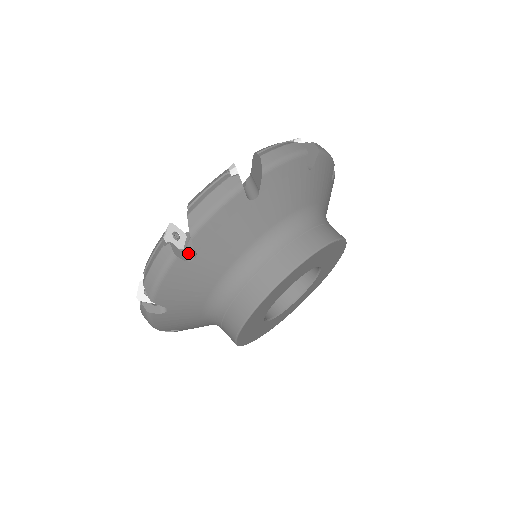
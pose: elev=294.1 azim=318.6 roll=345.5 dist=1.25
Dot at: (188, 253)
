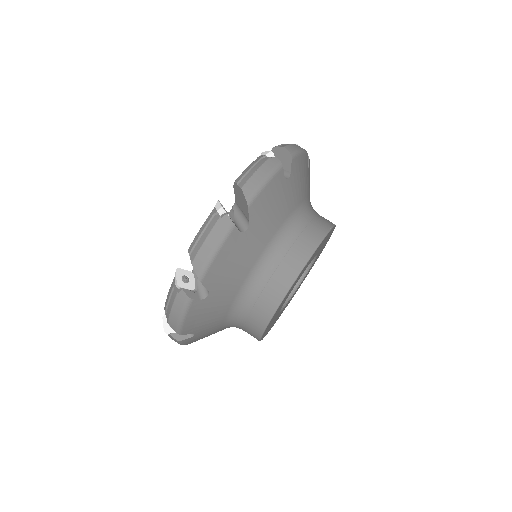
Dot at: occluded
